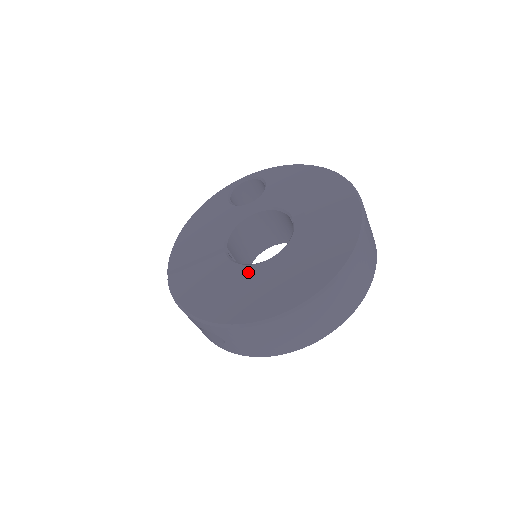
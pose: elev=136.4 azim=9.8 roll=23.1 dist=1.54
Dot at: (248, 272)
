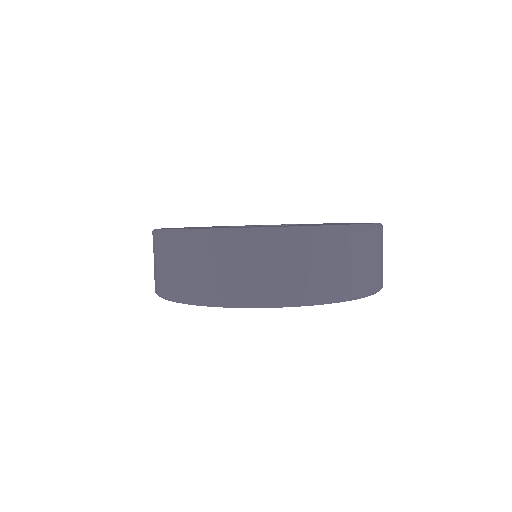
Dot at: occluded
